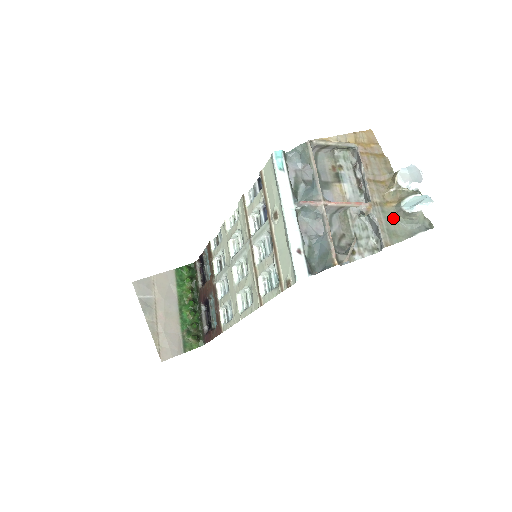
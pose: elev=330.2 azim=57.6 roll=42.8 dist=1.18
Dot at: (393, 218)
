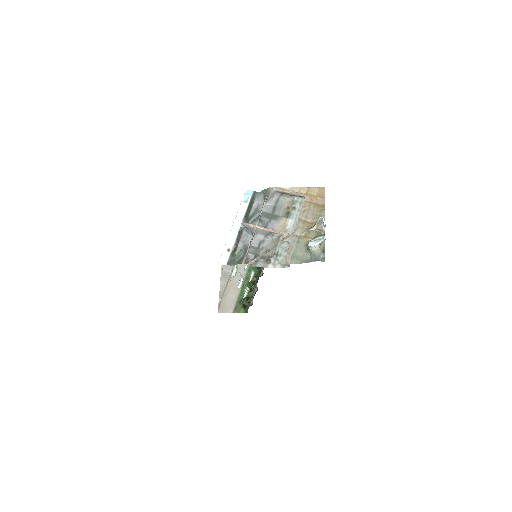
Dot at: (303, 248)
